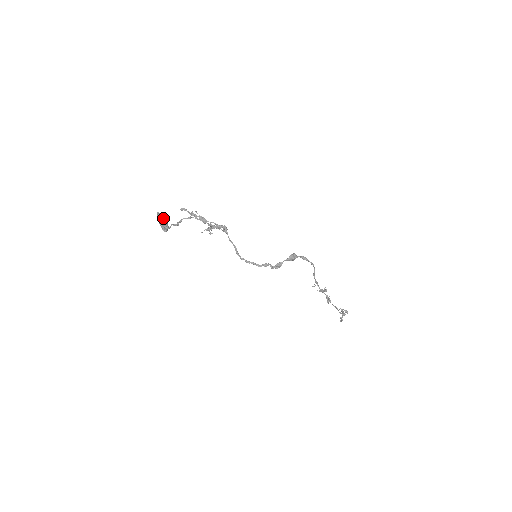
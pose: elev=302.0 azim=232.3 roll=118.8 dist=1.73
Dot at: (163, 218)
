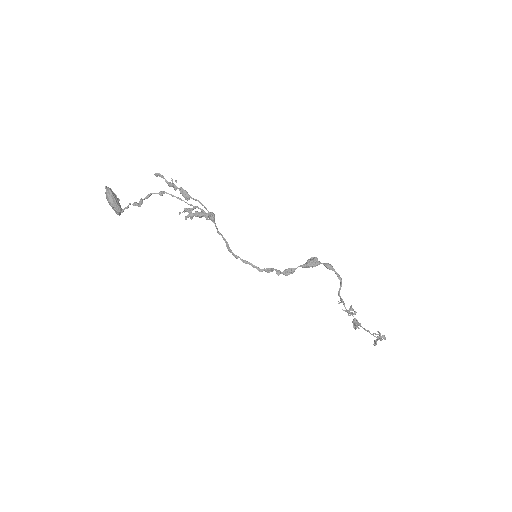
Dot at: (111, 198)
